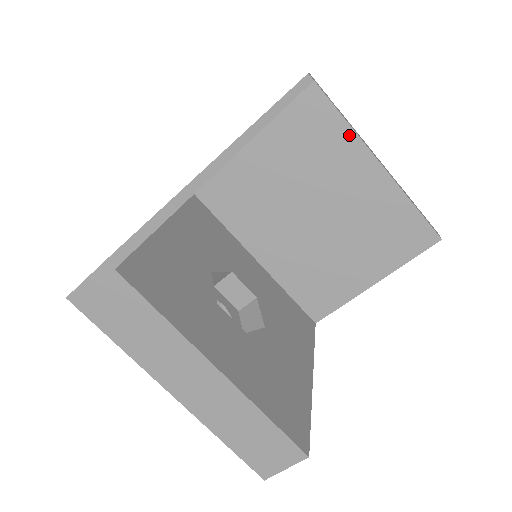
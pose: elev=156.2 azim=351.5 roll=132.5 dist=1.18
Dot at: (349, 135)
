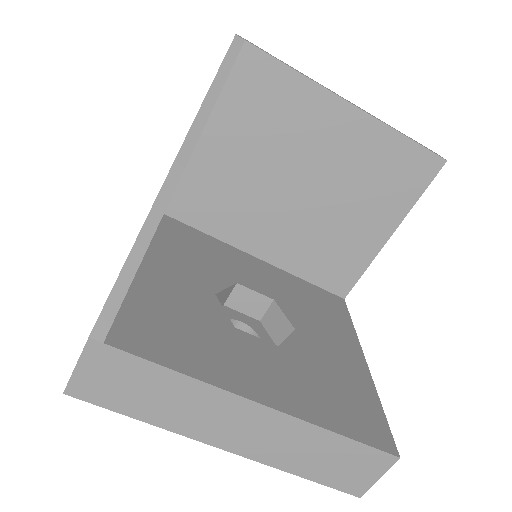
Dot at: (306, 86)
